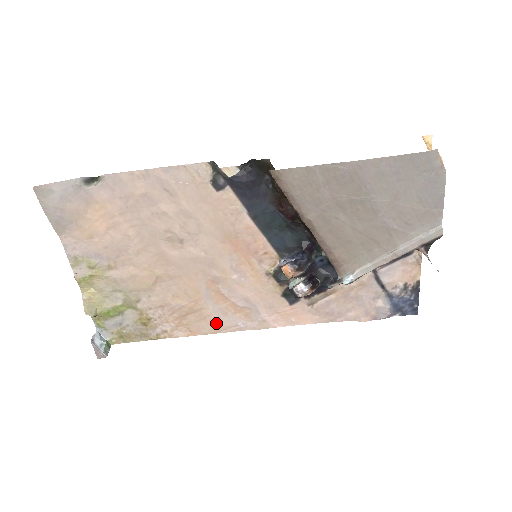
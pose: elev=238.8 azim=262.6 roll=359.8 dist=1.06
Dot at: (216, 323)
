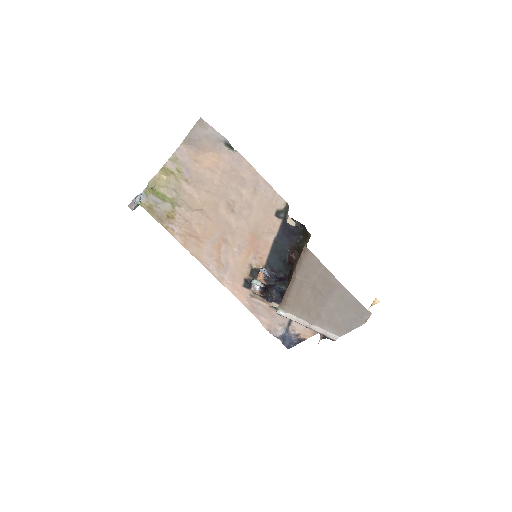
Dot at: (201, 254)
